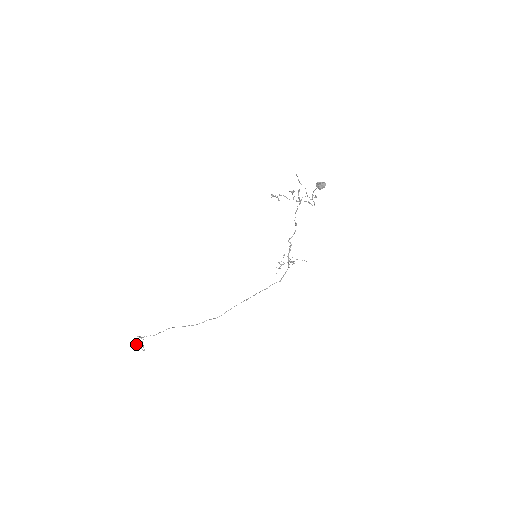
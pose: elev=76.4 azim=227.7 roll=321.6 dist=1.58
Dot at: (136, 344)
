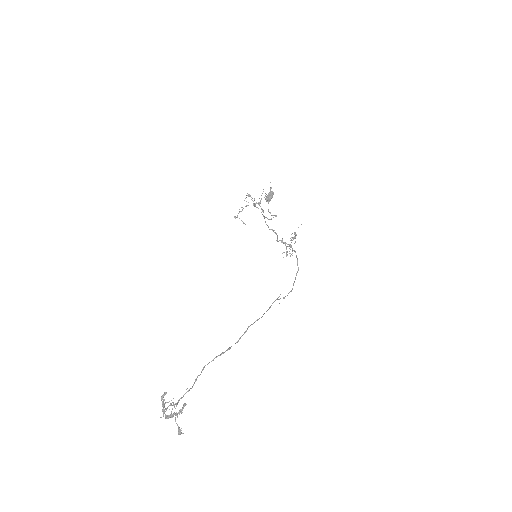
Dot at: (167, 415)
